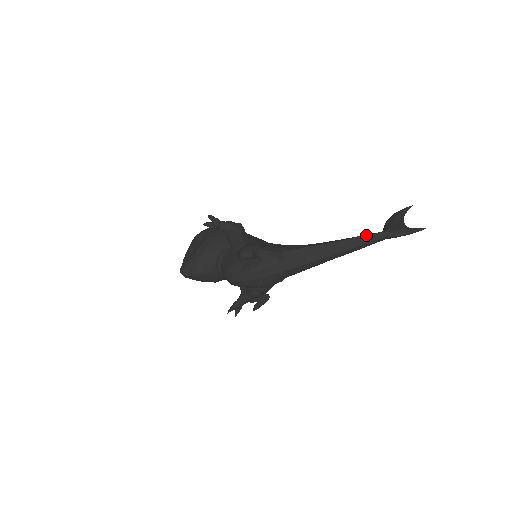
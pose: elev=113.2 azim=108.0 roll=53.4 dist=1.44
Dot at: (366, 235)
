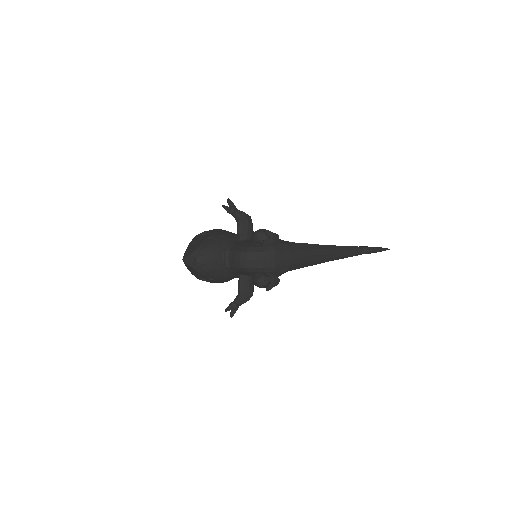
Dot at: (349, 246)
